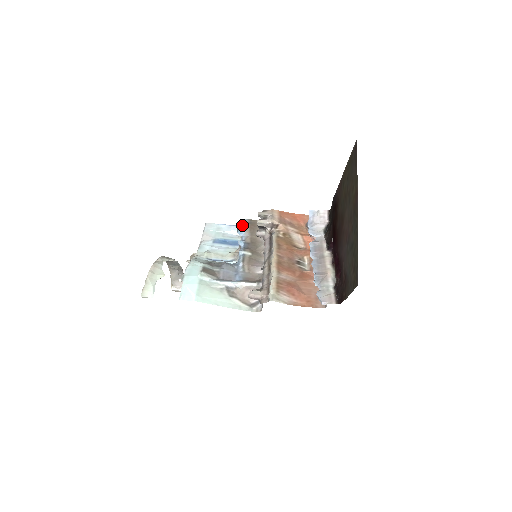
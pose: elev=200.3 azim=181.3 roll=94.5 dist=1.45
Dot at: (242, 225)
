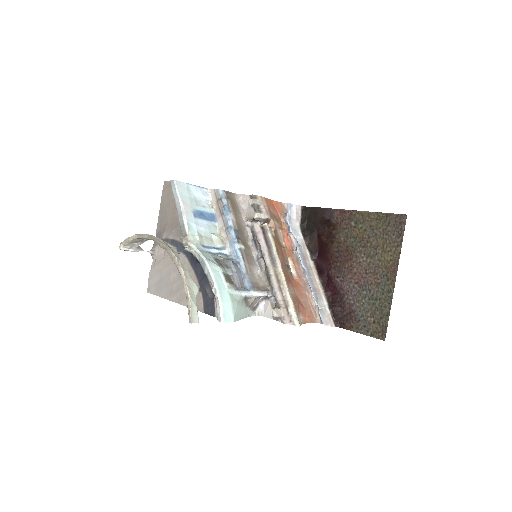
Dot at: (223, 201)
